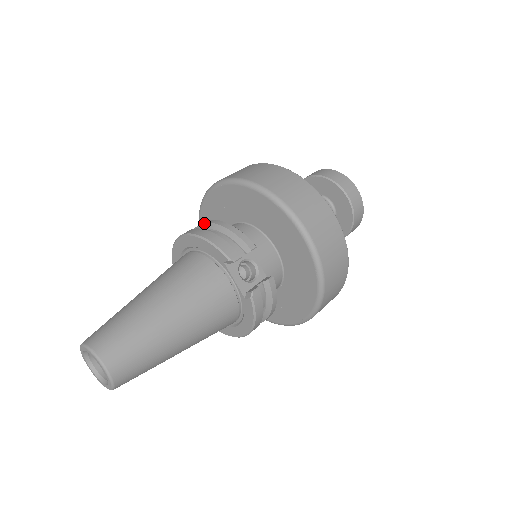
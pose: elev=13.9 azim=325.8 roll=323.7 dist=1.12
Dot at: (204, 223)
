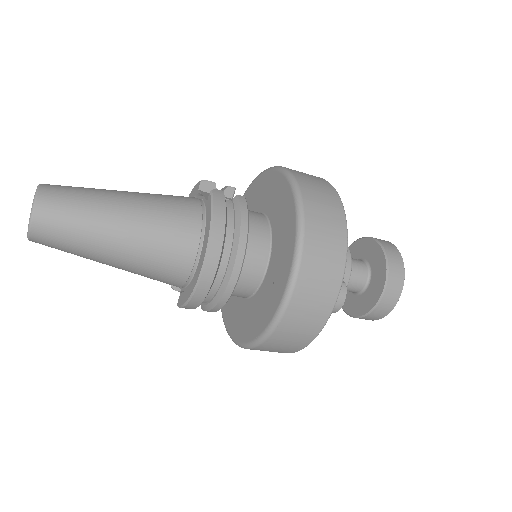
Dot at: occluded
